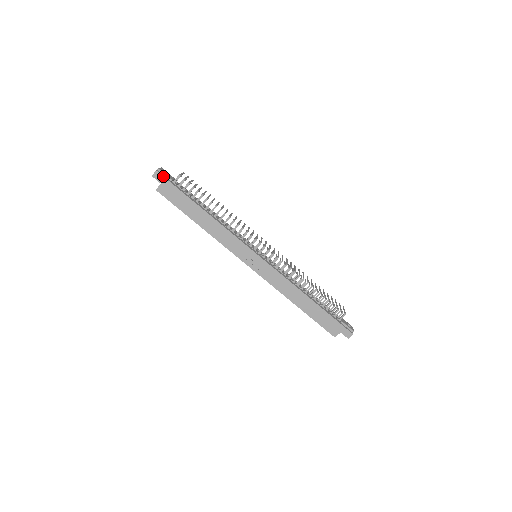
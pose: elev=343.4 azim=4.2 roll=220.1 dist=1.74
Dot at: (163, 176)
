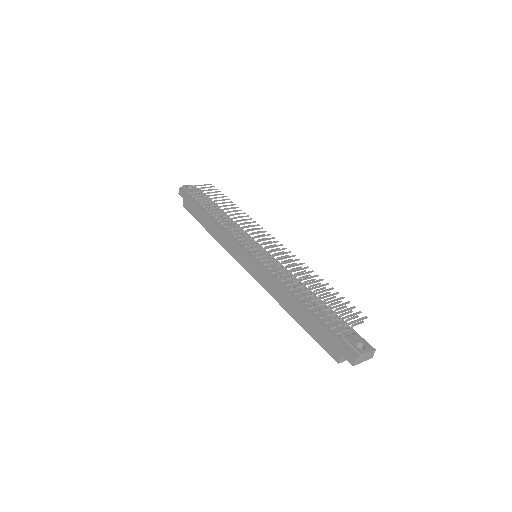
Dot at: (183, 191)
